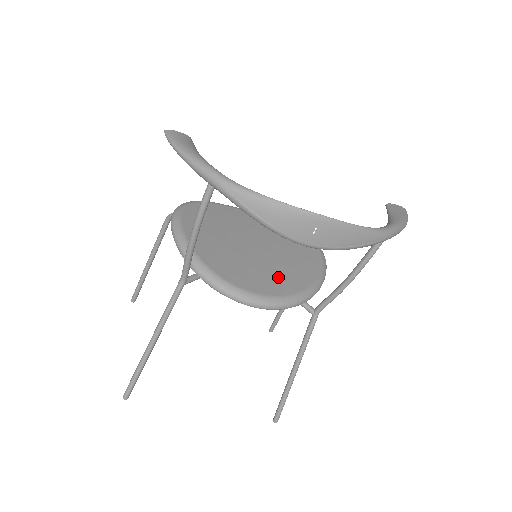
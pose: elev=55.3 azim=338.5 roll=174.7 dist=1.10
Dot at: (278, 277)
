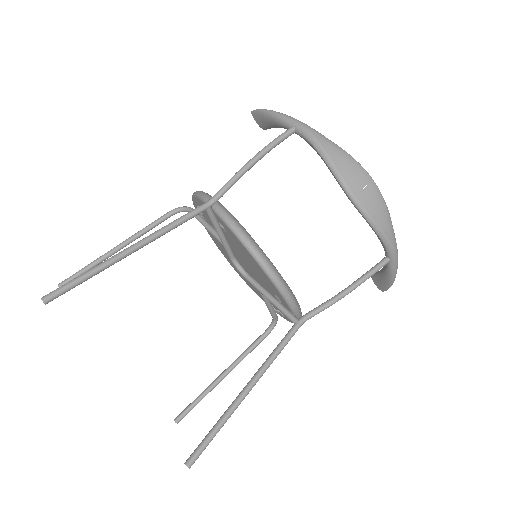
Dot at: occluded
